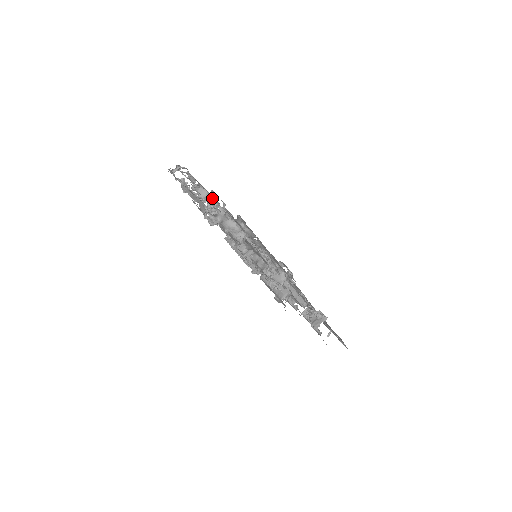
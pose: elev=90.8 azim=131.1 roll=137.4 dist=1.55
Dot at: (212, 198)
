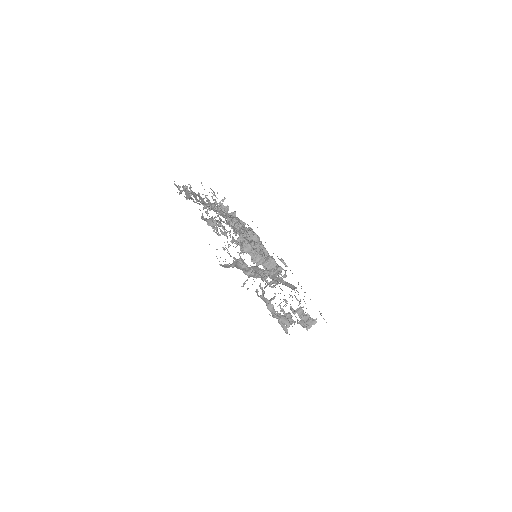
Dot at: (222, 233)
